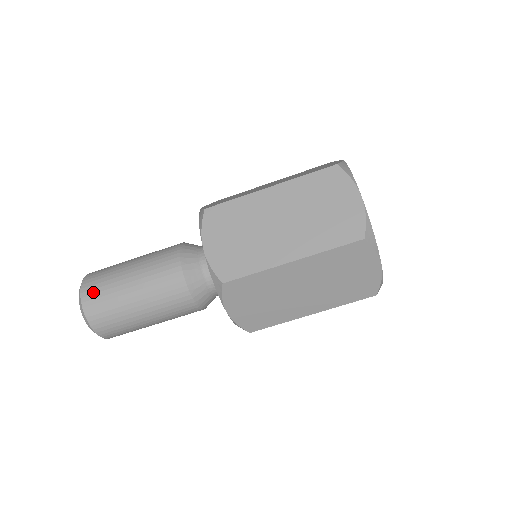
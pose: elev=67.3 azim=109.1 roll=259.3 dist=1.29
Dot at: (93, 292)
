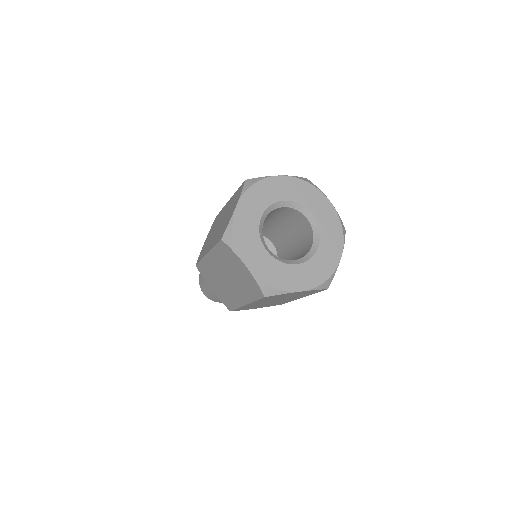
Dot at: occluded
